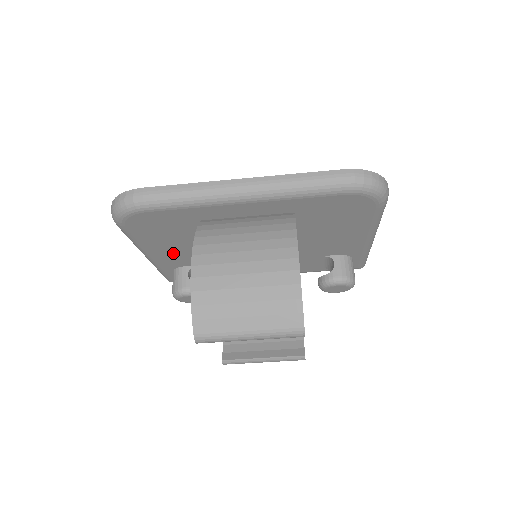
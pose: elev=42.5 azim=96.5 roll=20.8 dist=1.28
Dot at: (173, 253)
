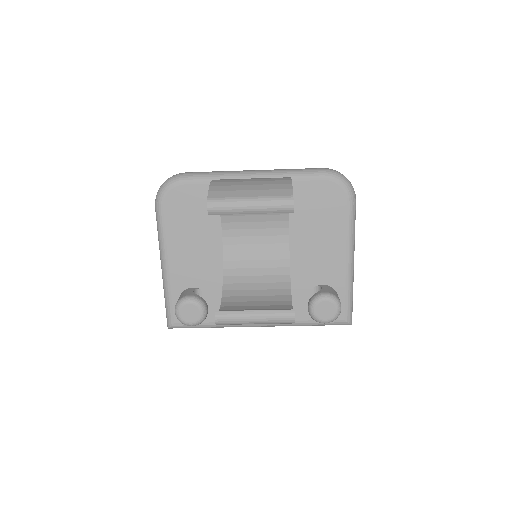
Dot at: (187, 259)
